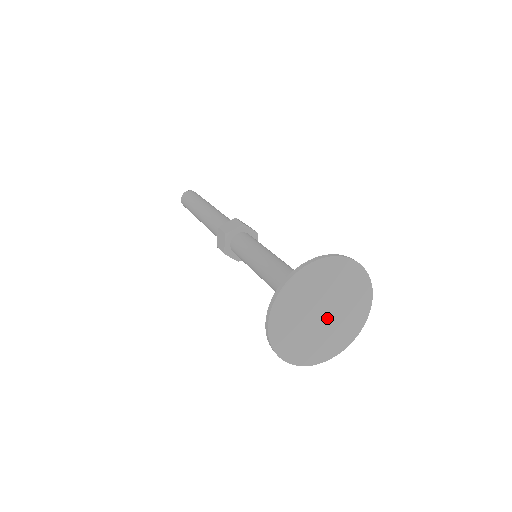
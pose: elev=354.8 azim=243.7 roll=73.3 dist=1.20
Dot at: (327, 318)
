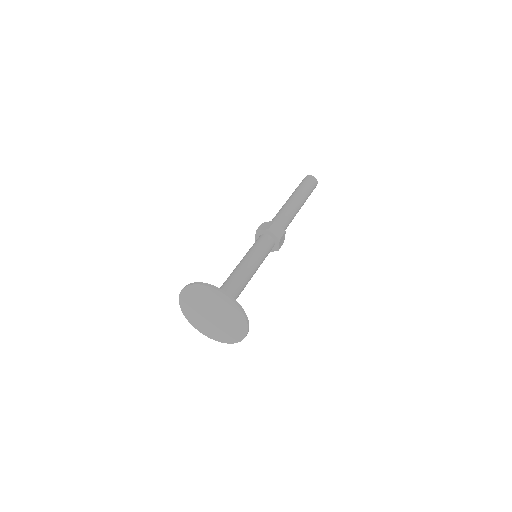
Dot at: (216, 319)
